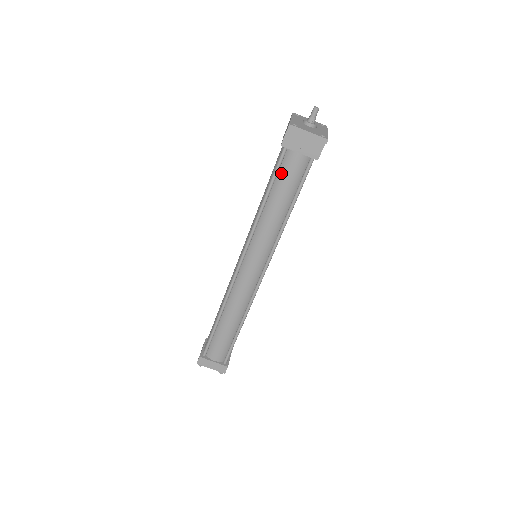
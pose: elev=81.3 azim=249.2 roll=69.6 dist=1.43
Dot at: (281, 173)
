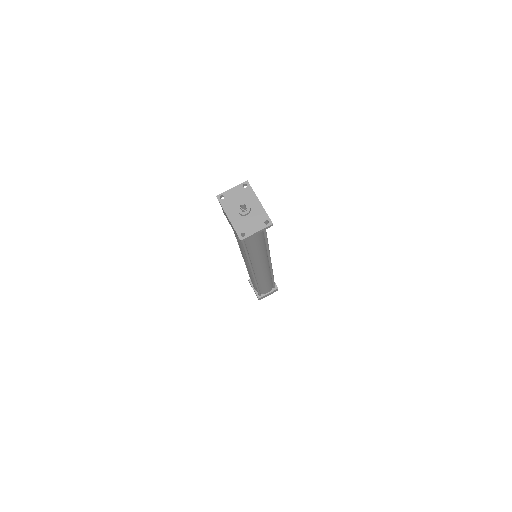
Dot at: (248, 241)
